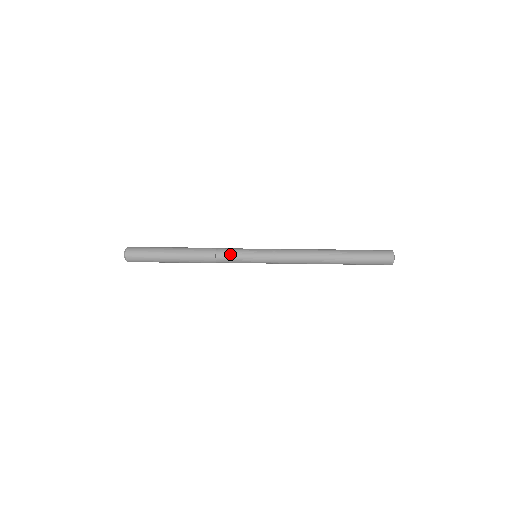
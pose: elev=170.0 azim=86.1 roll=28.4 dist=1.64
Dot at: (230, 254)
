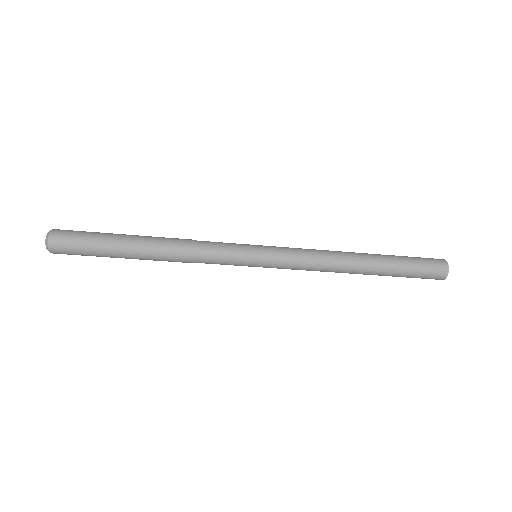
Dot at: (219, 251)
